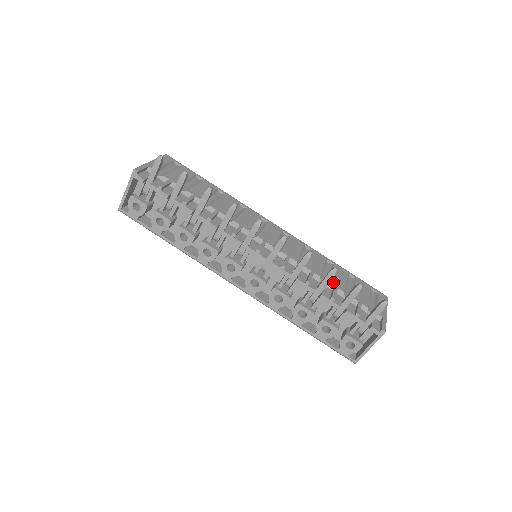
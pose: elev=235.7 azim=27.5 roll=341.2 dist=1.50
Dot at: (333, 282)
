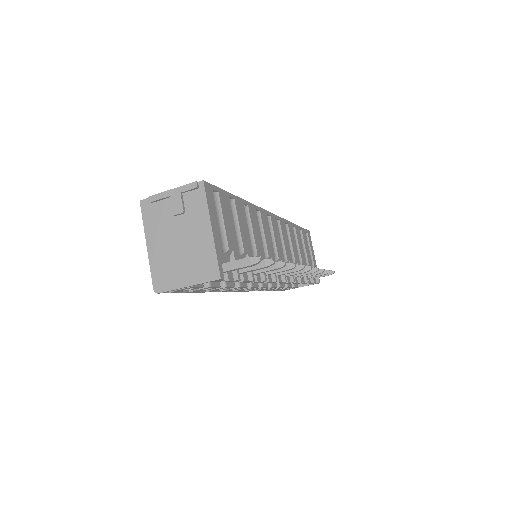
Dot at: (303, 259)
